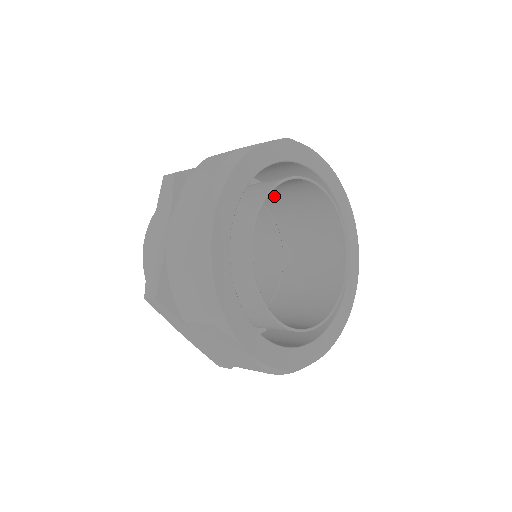
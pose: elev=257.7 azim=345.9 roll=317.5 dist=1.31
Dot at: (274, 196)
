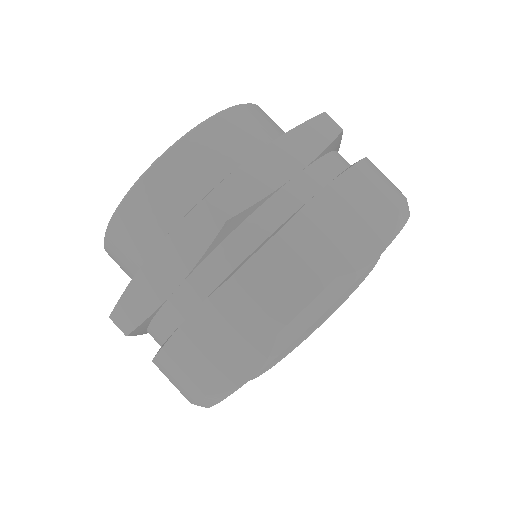
Dot at: occluded
